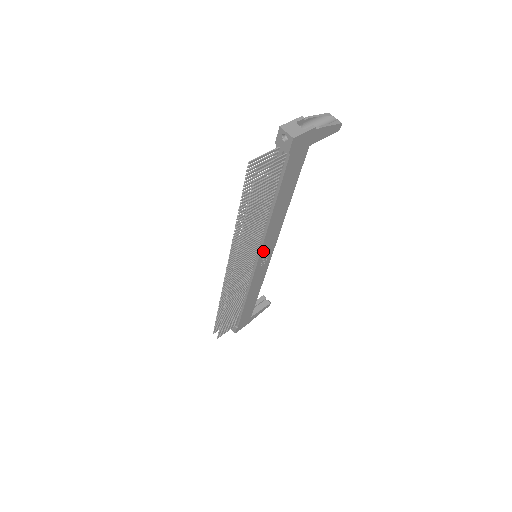
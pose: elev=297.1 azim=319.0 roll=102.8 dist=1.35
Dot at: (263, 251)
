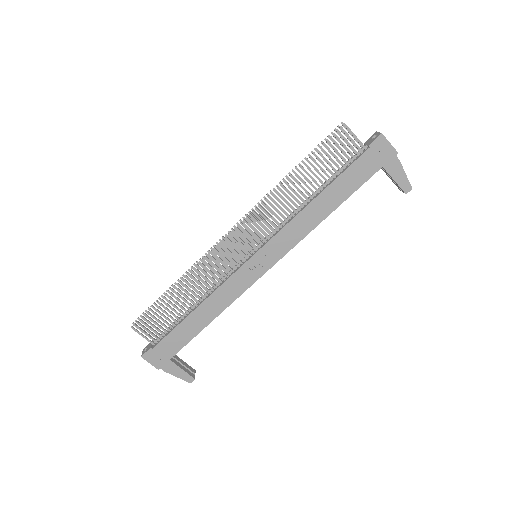
Dot at: (269, 247)
